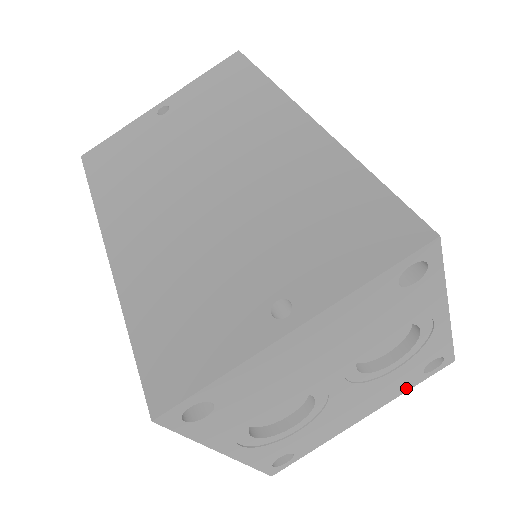
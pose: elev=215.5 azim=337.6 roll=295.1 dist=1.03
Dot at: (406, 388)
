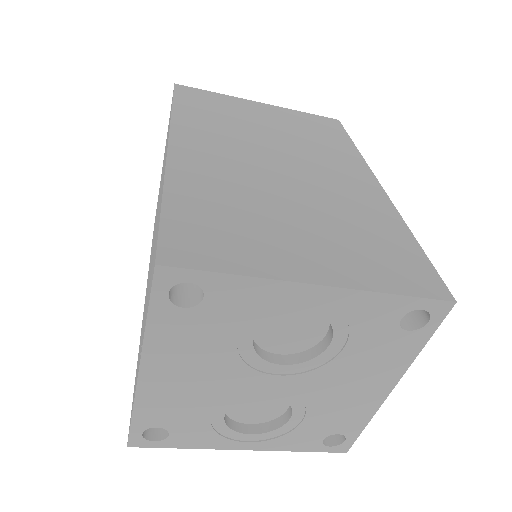
Dot at: (412, 350)
